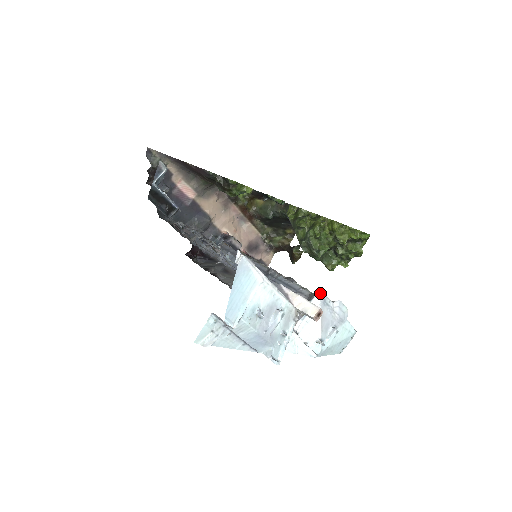
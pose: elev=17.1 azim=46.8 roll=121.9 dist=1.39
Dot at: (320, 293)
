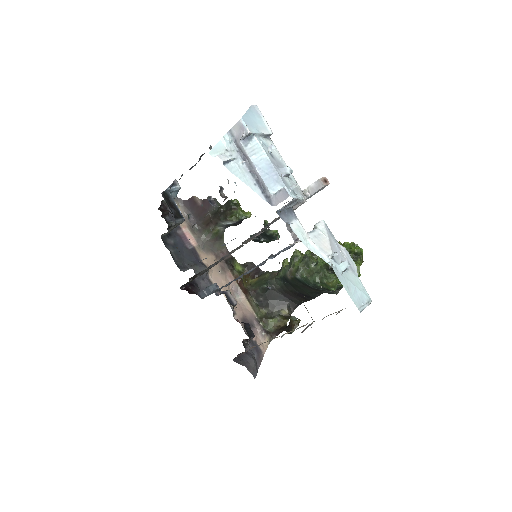
Dot at: (324, 222)
